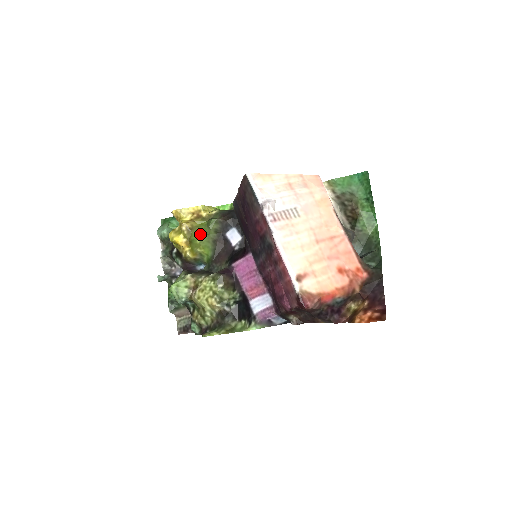
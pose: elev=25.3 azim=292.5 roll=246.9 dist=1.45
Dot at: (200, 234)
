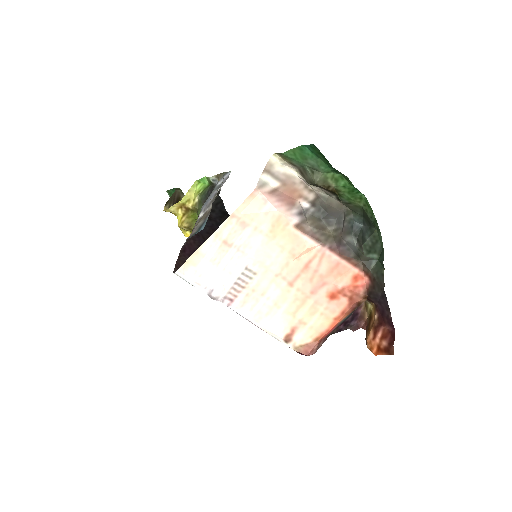
Dot at: occluded
